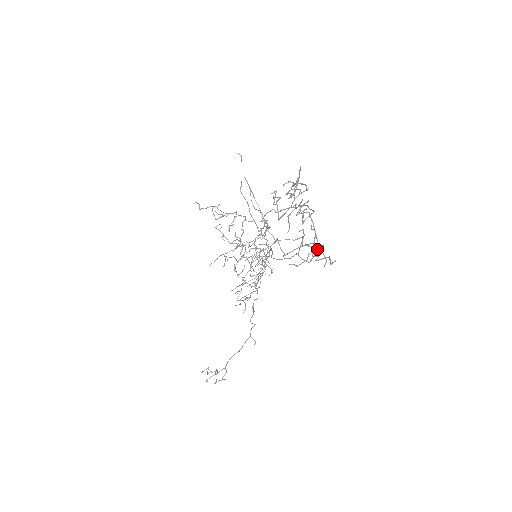
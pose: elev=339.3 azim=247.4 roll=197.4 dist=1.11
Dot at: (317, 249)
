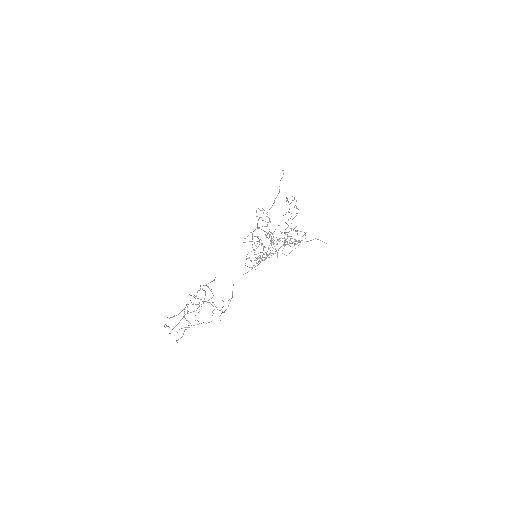
Dot at: occluded
